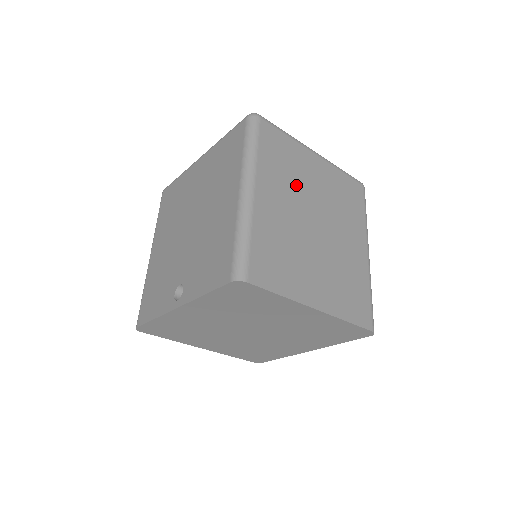
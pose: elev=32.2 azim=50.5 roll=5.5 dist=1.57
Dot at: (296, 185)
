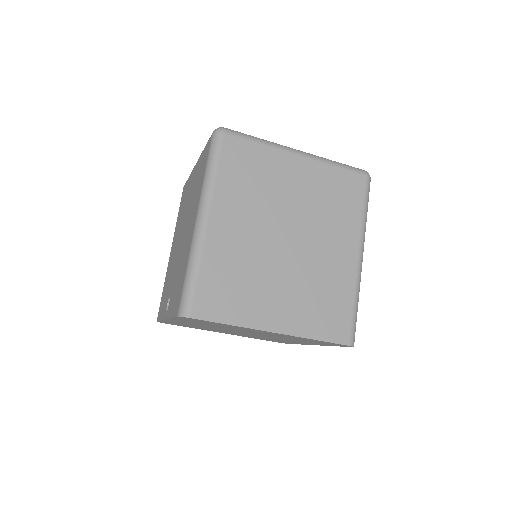
Dot at: (264, 200)
